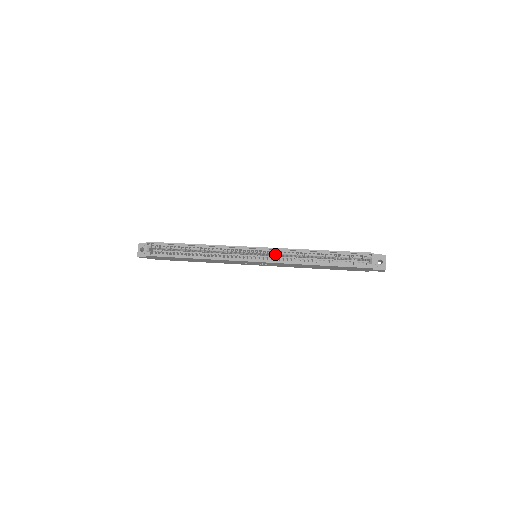
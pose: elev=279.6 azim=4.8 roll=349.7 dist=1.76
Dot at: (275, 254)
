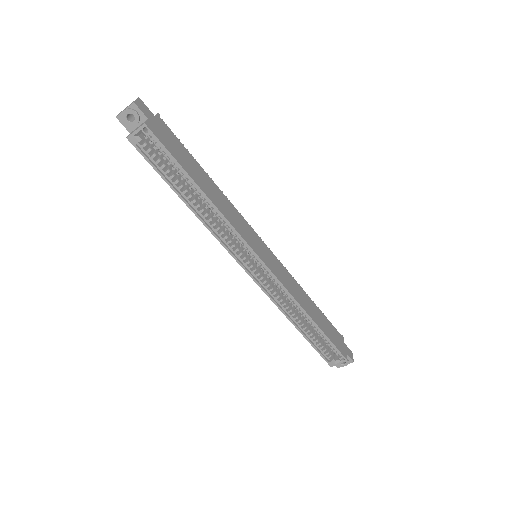
Dot at: (274, 282)
